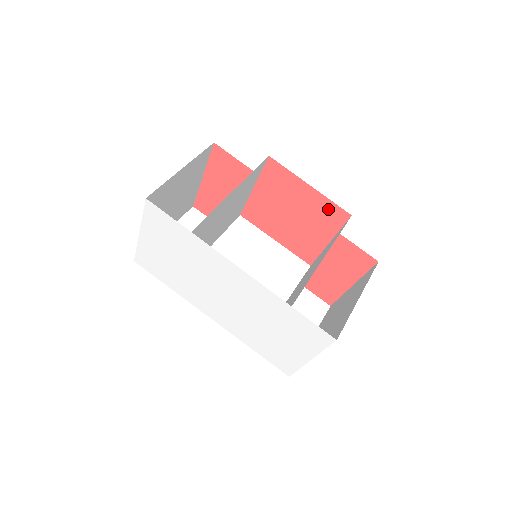
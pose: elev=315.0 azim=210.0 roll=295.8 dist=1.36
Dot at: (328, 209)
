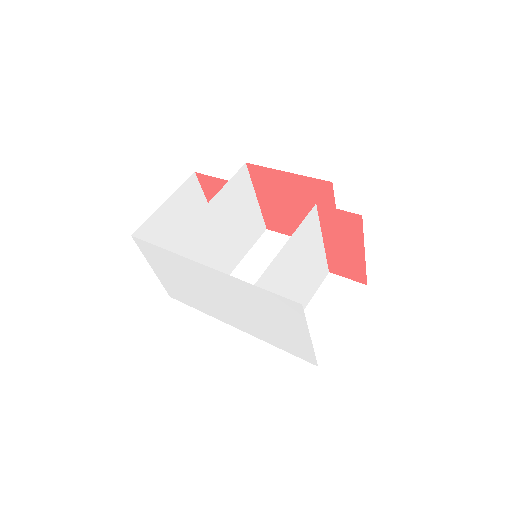
Dot at: (313, 187)
